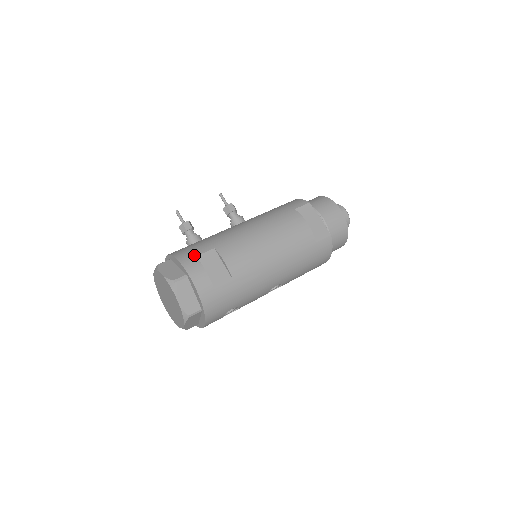
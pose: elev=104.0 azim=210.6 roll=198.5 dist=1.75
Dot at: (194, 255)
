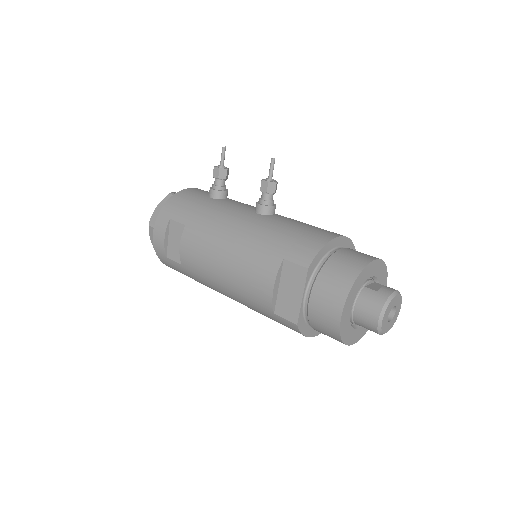
Dot at: (171, 216)
